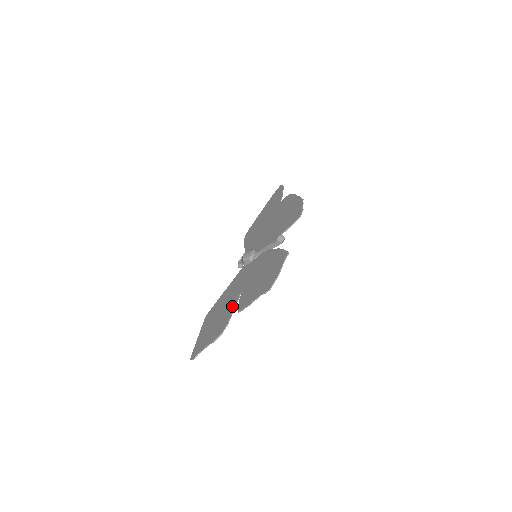
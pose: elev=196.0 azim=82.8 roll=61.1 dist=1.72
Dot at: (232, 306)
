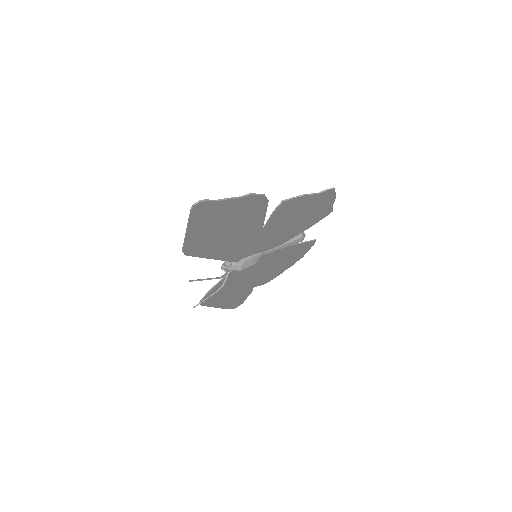
Dot at: (258, 218)
